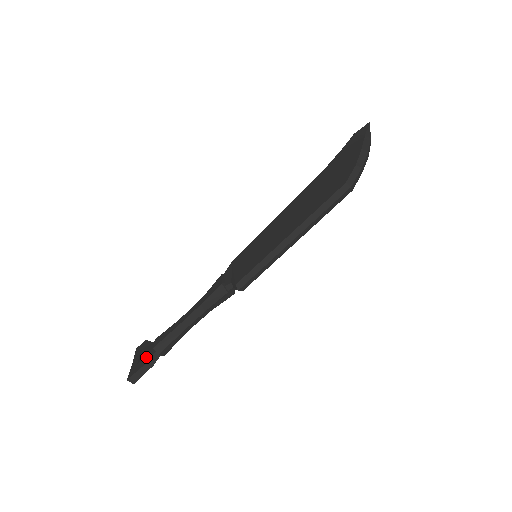
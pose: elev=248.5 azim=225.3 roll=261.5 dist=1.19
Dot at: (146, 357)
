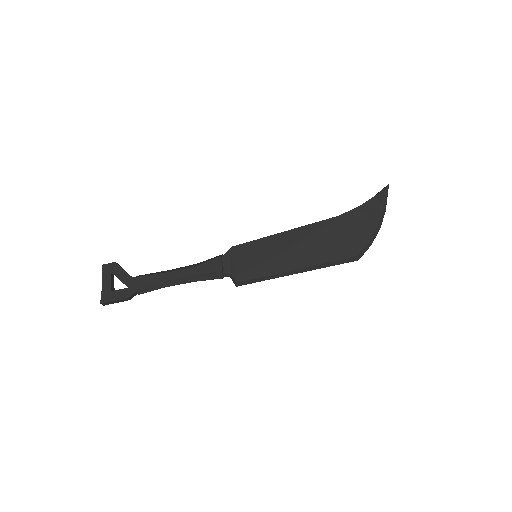
Dot at: (124, 291)
